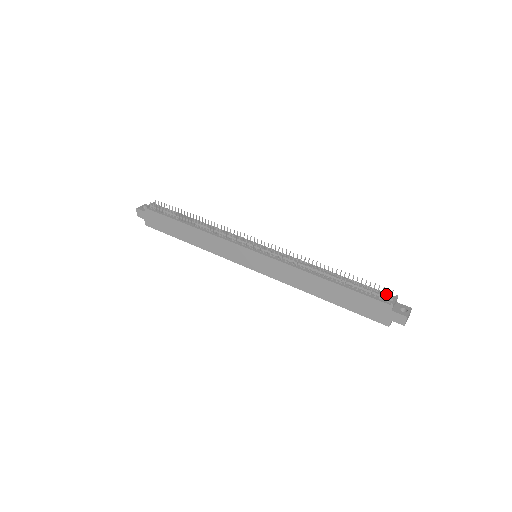
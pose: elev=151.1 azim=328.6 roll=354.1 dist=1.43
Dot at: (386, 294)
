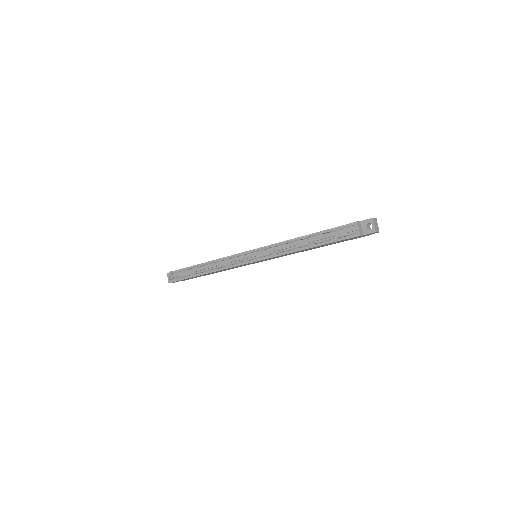
Dot at: (349, 227)
